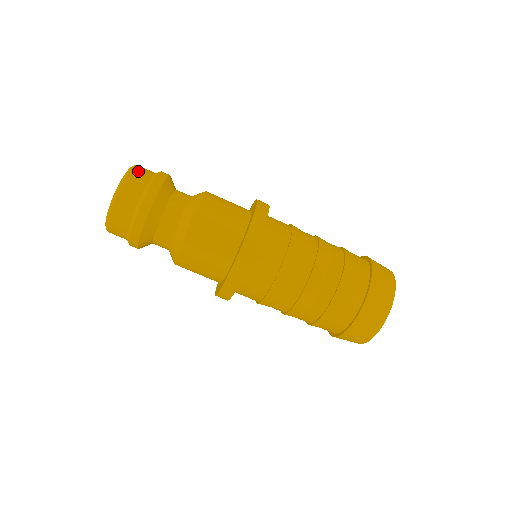
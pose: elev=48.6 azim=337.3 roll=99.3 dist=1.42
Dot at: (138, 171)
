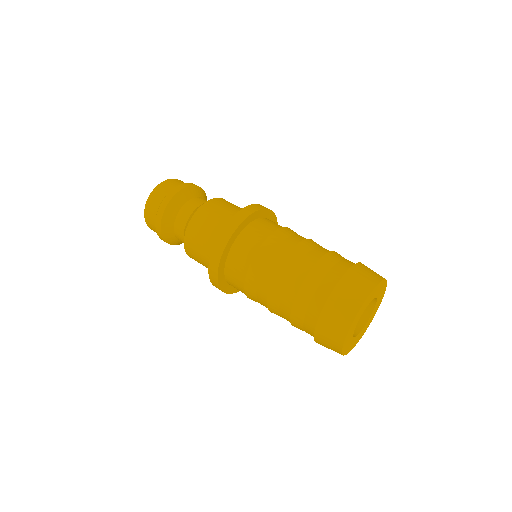
Dot at: (152, 200)
